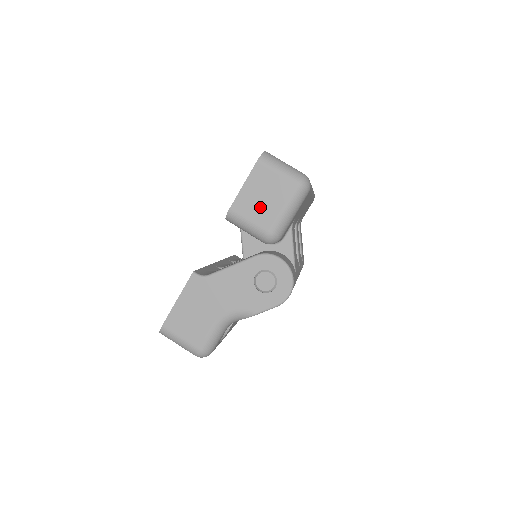
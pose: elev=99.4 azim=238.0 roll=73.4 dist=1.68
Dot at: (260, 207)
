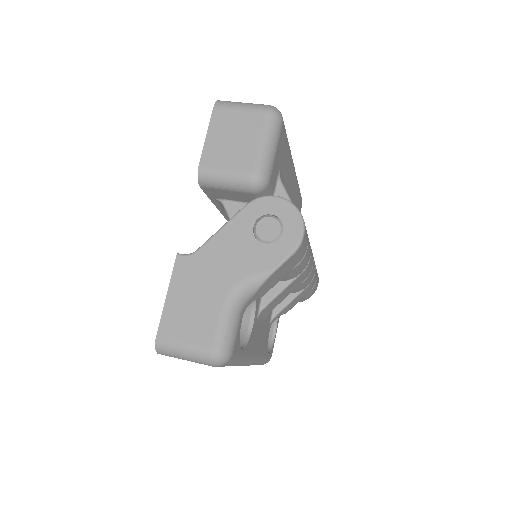
Dot at: (233, 151)
